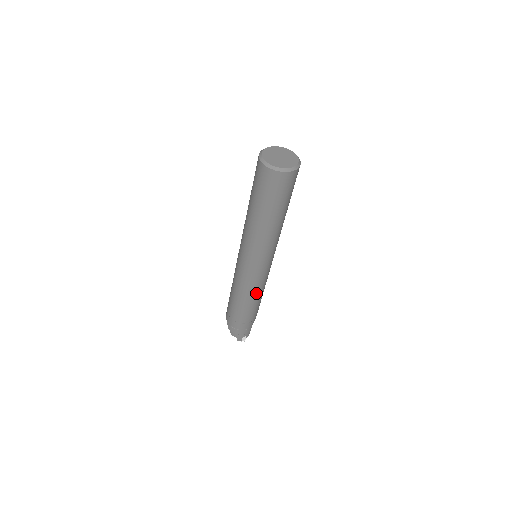
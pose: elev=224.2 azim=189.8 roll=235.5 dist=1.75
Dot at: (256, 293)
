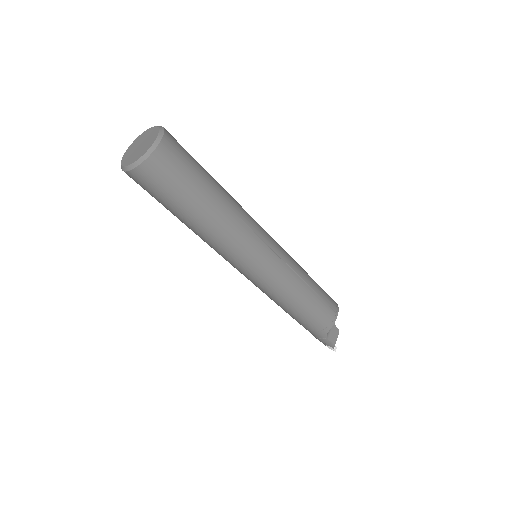
Dot at: (277, 301)
